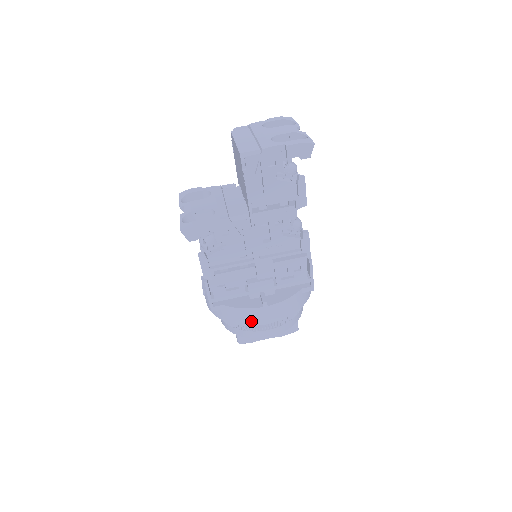
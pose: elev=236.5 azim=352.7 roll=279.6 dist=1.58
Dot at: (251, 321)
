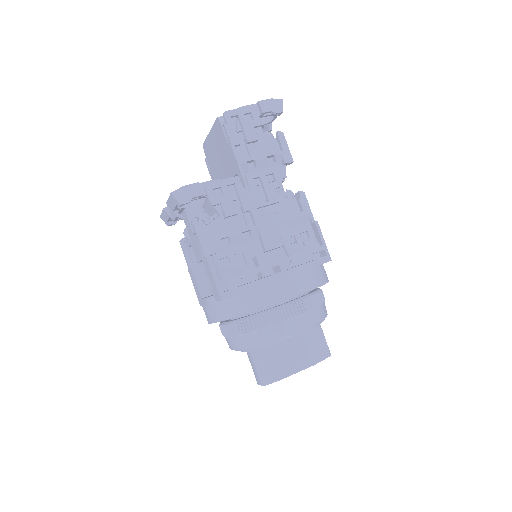
Dot at: (272, 297)
